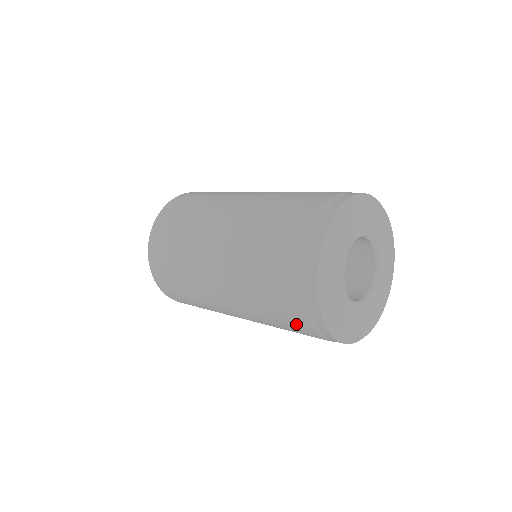
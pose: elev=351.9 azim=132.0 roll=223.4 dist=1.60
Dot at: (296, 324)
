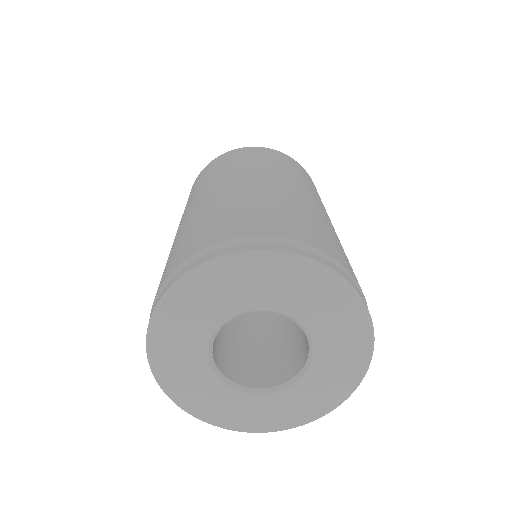
Dot at: occluded
